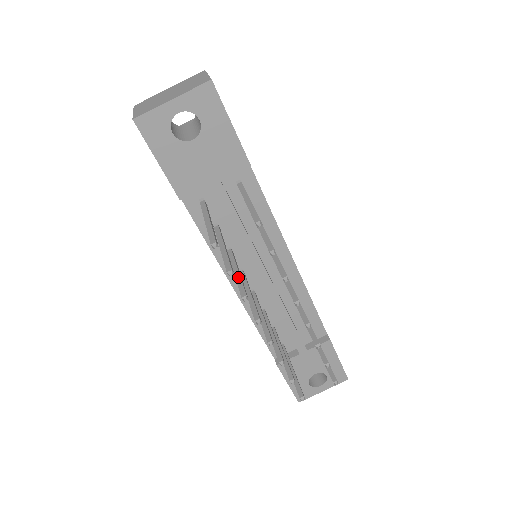
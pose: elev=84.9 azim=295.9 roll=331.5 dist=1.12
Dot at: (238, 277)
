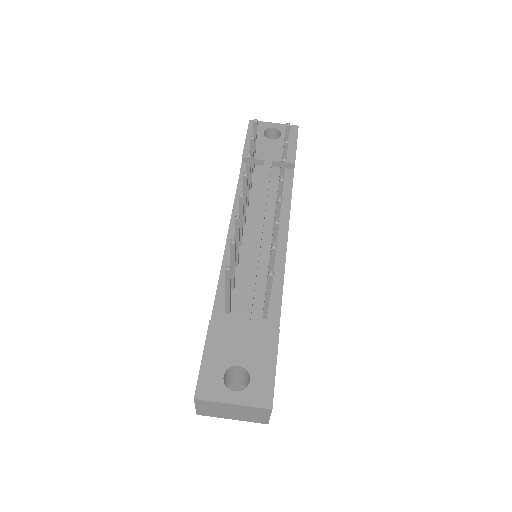
Dot at: (249, 174)
